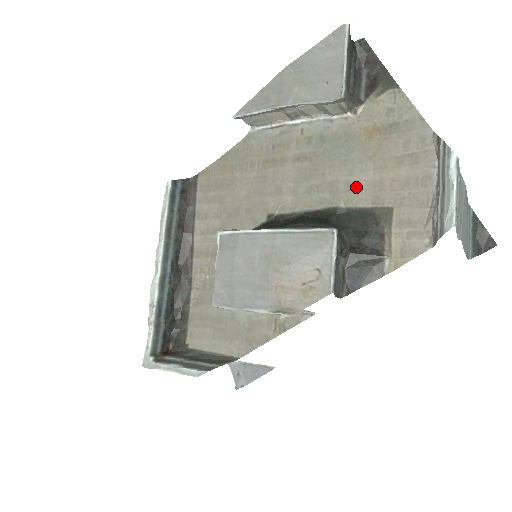
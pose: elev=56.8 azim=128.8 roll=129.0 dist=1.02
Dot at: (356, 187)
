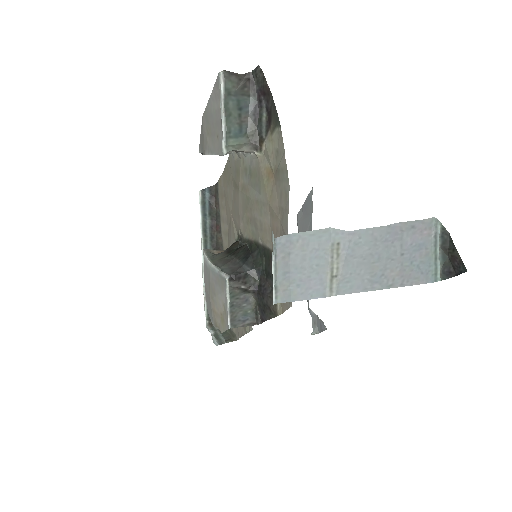
Dot at: (264, 228)
